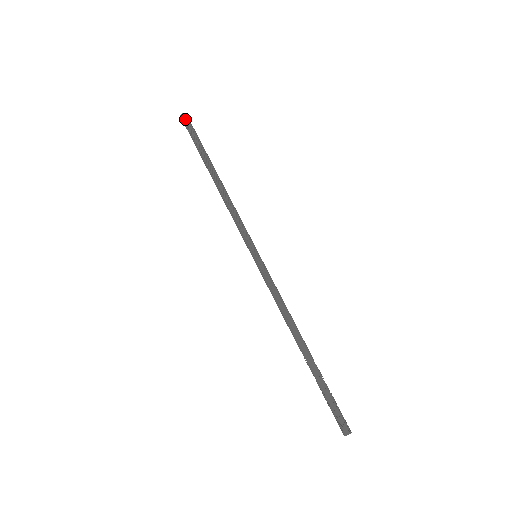
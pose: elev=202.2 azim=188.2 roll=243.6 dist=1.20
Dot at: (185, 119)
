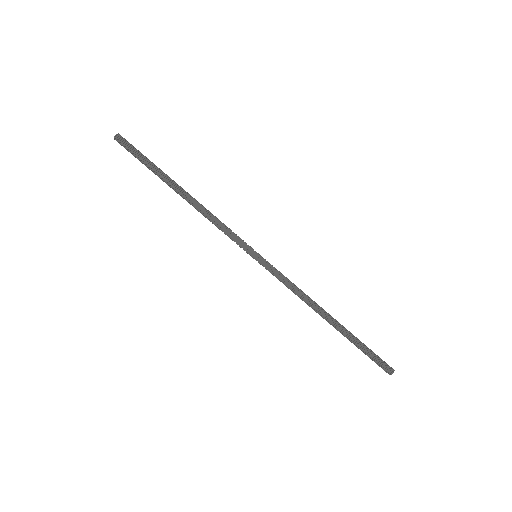
Dot at: (124, 139)
